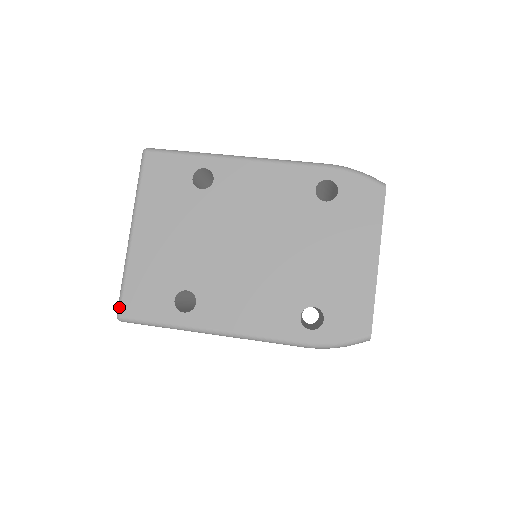
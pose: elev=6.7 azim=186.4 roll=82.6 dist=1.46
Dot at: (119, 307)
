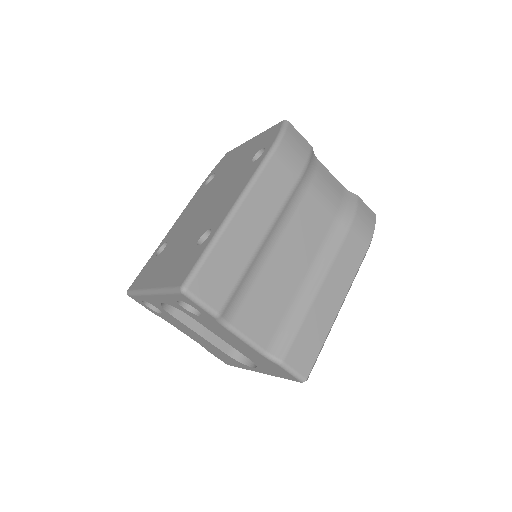
Dot at: (176, 289)
